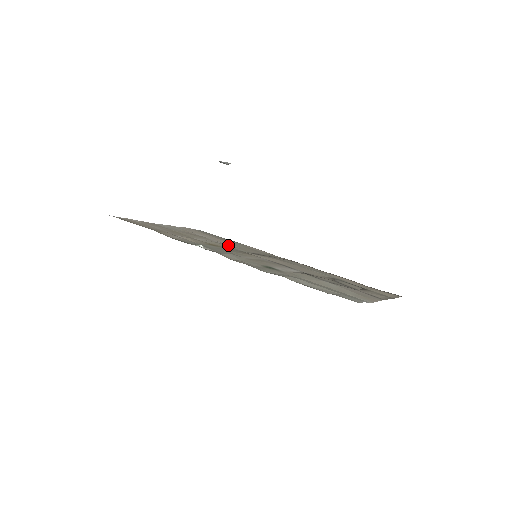
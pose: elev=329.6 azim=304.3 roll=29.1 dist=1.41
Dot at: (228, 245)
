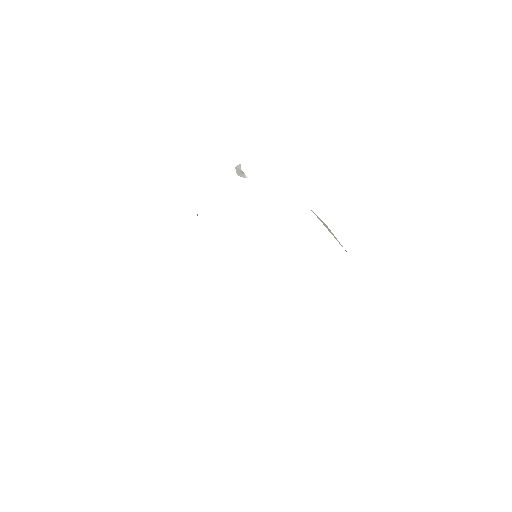
Dot at: occluded
